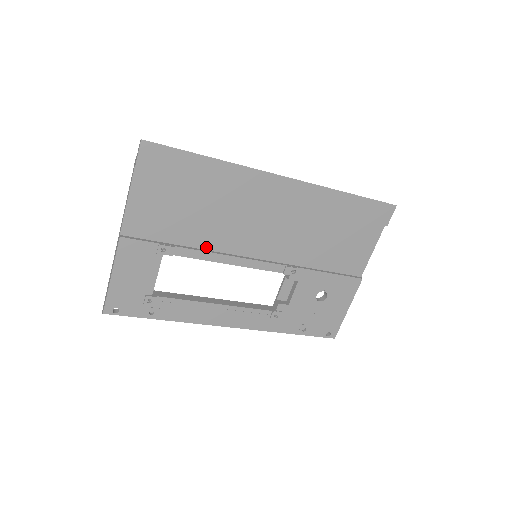
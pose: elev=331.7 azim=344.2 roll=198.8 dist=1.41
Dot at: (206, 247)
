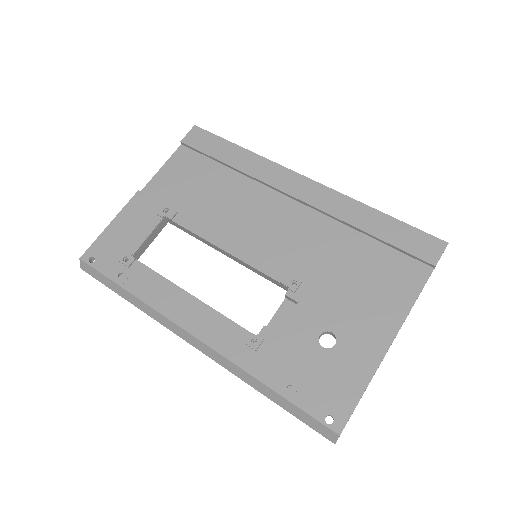
Dot at: (207, 227)
